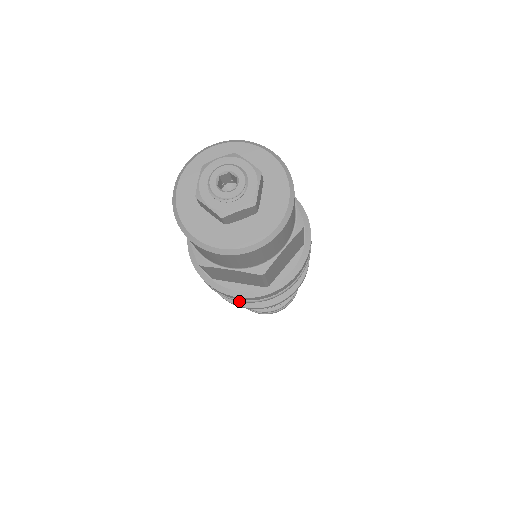
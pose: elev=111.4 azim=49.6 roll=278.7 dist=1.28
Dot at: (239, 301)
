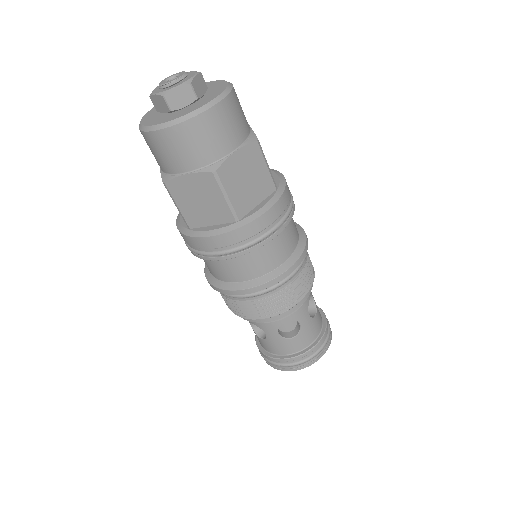
Dot at: (217, 254)
